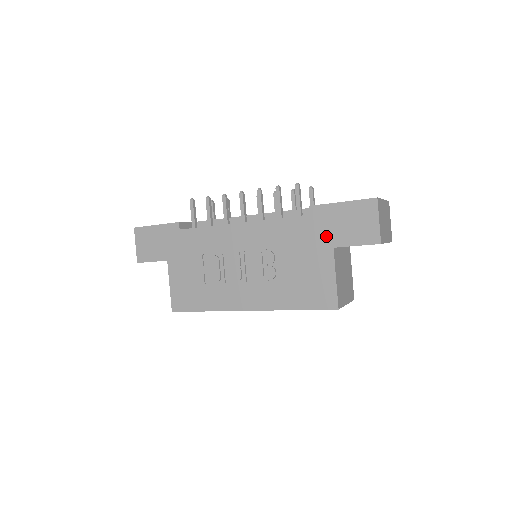
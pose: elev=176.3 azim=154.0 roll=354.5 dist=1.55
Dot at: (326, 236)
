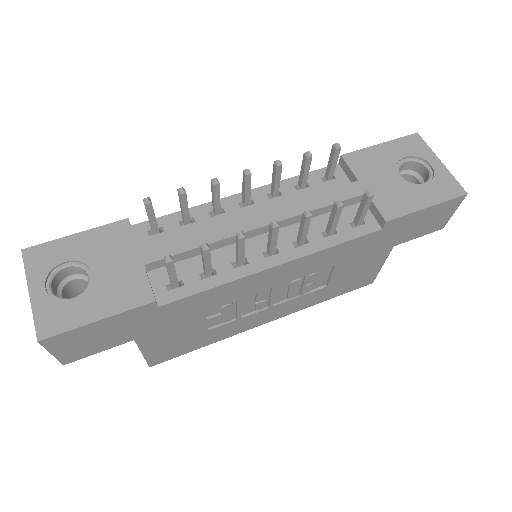
Dot at: (392, 241)
